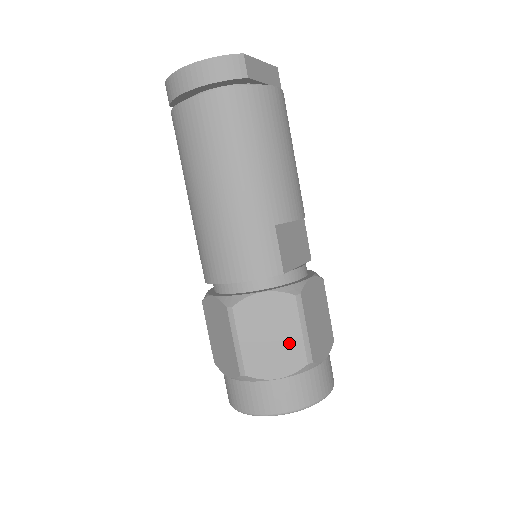
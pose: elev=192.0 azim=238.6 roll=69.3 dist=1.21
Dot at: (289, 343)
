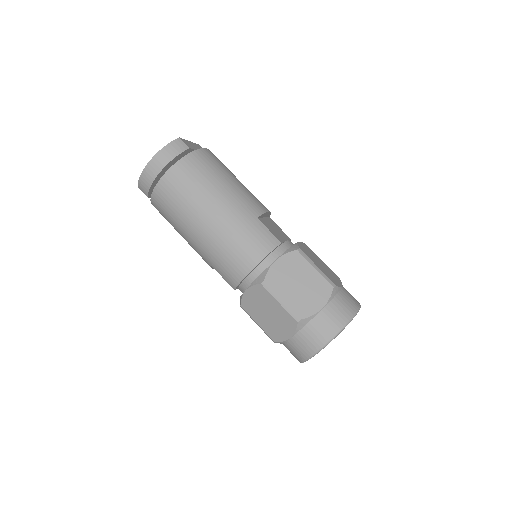
Dot at: (313, 281)
